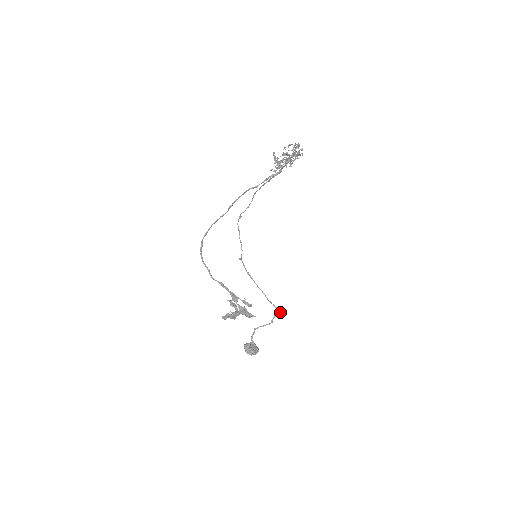
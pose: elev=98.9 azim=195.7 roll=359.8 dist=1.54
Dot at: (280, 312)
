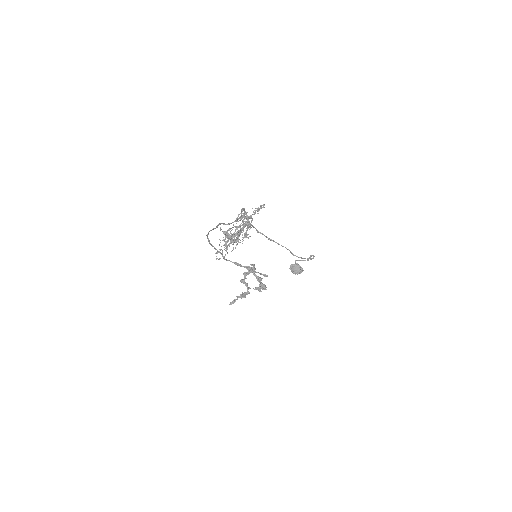
Dot at: (312, 258)
